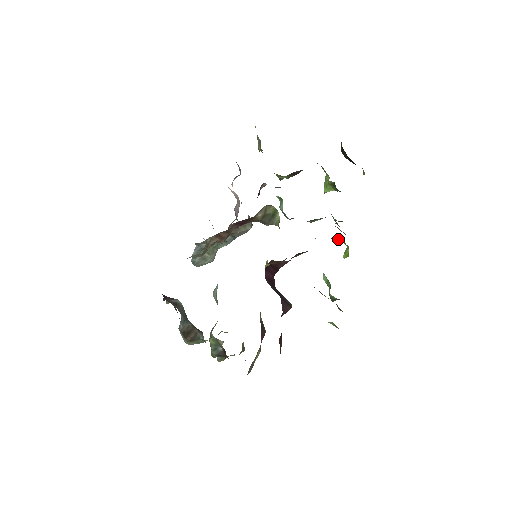
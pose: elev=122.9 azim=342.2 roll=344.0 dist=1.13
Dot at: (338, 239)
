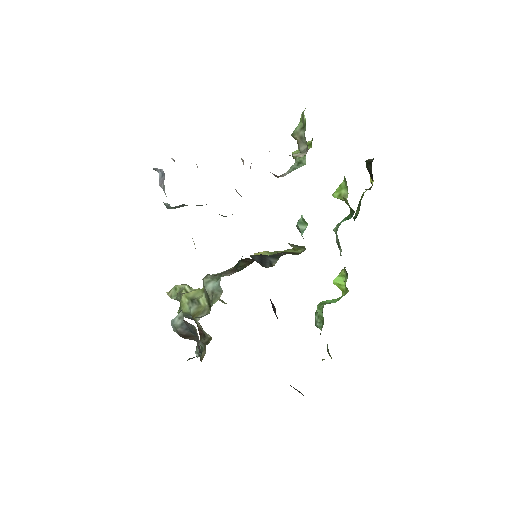
Dot at: occluded
